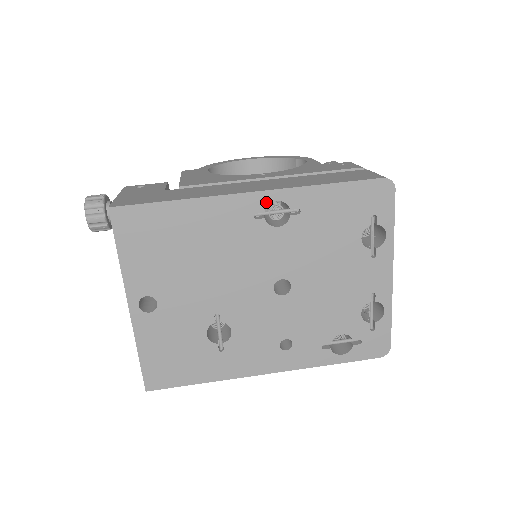
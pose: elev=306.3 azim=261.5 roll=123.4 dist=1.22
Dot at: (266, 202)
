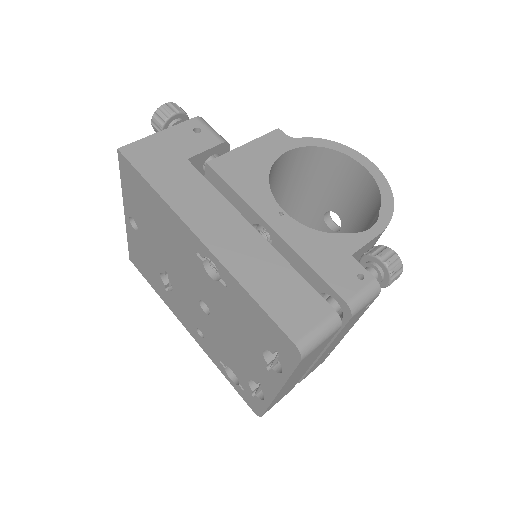
Dot at: (206, 254)
